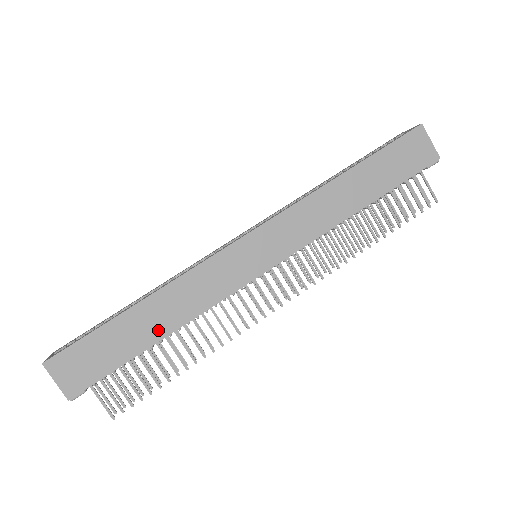
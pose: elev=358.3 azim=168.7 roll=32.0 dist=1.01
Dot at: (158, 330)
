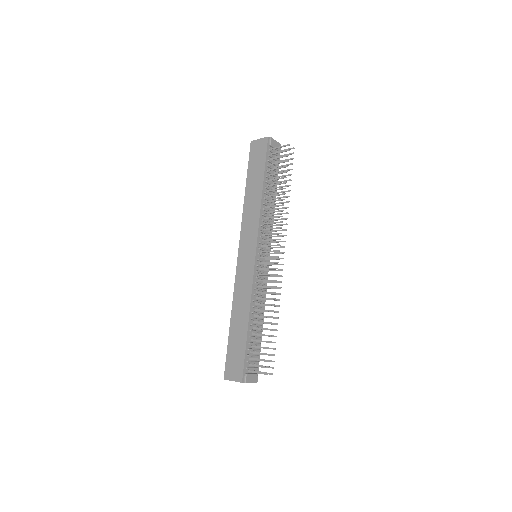
Dot at: (244, 322)
